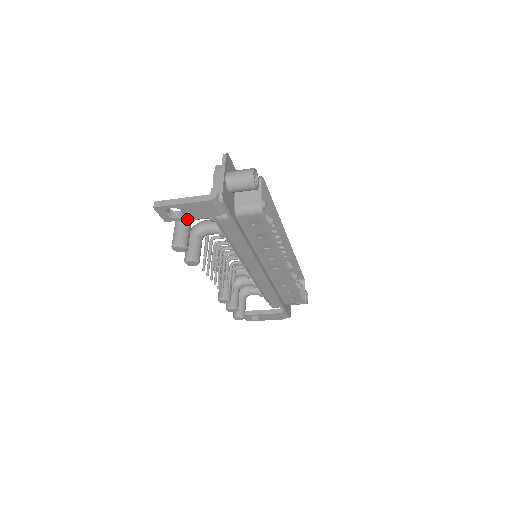
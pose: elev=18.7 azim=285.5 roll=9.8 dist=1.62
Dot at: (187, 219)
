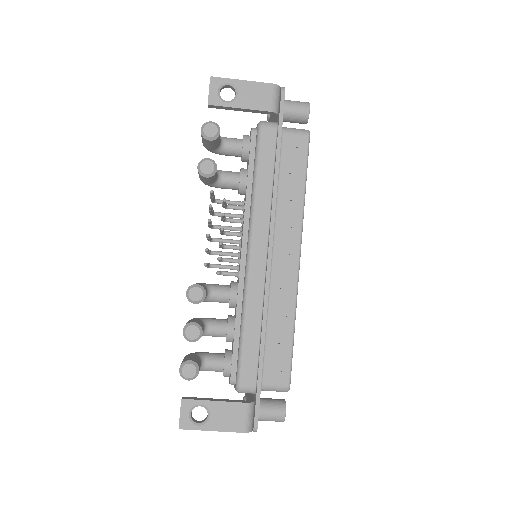
Dot at: (234, 107)
